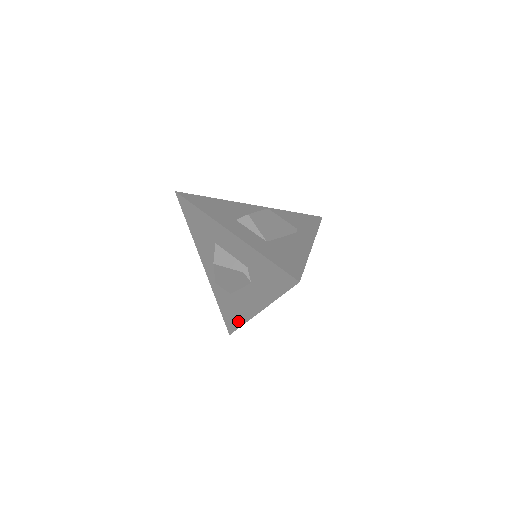
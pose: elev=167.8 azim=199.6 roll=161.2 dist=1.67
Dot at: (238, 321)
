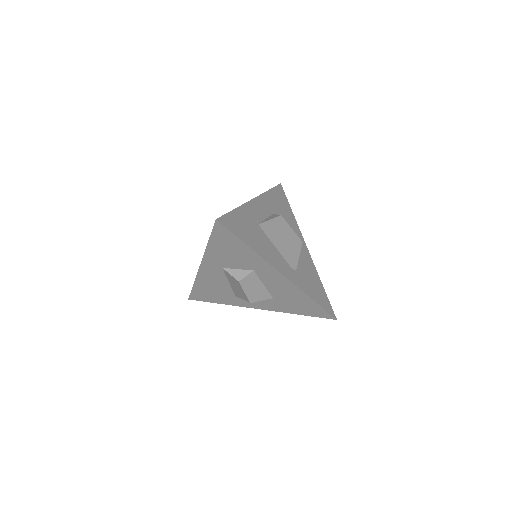
Dot at: occluded
